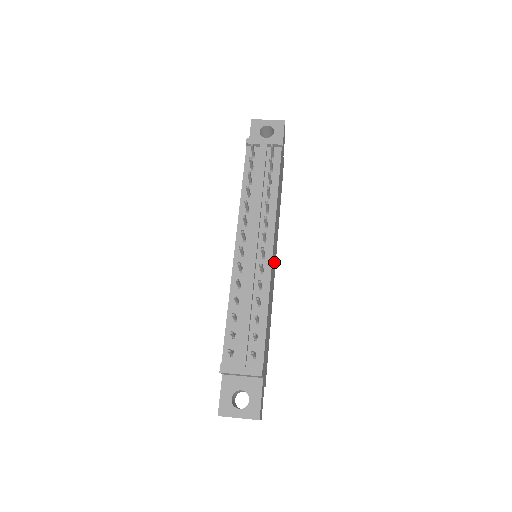
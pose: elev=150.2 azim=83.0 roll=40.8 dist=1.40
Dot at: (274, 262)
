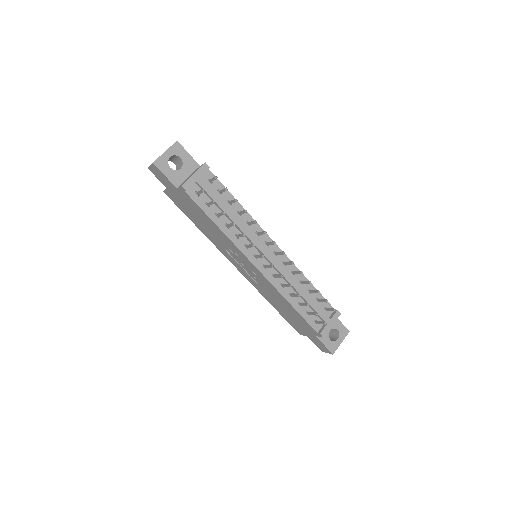
Dot at: occluded
